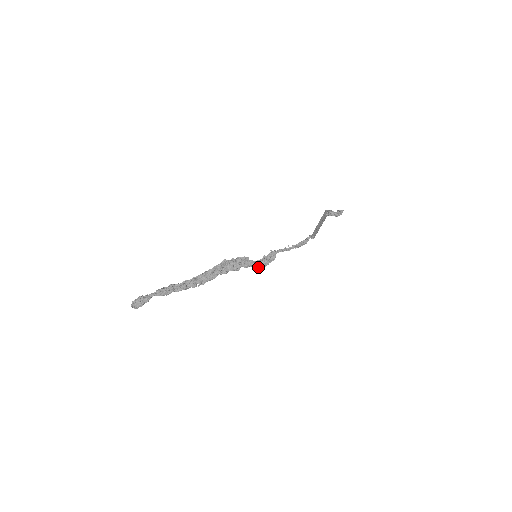
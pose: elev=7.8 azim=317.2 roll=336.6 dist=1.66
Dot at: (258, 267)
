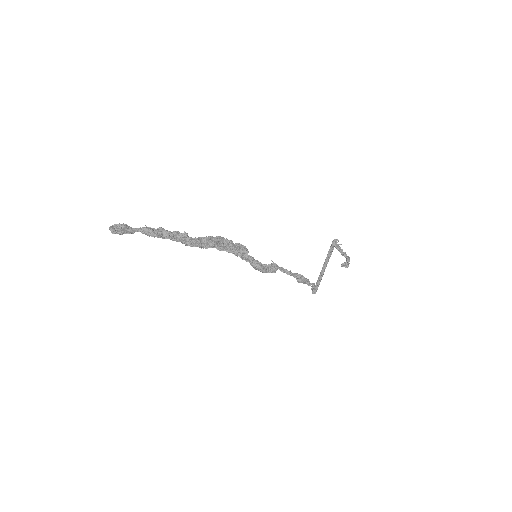
Dot at: (257, 264)
